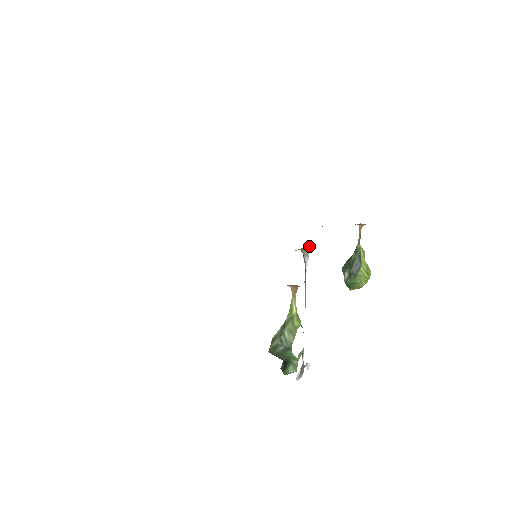
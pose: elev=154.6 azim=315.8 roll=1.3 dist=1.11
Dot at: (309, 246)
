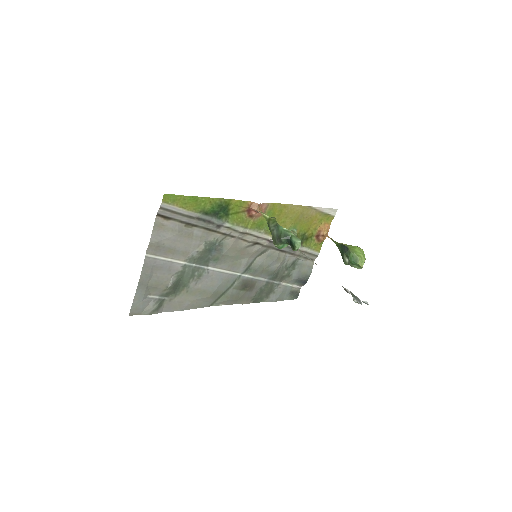
Dot at: occluded
